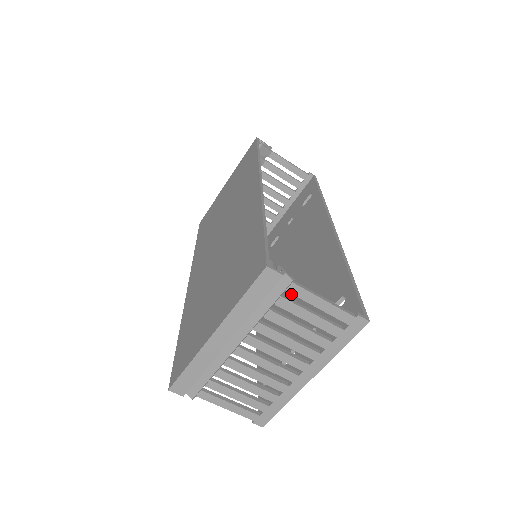
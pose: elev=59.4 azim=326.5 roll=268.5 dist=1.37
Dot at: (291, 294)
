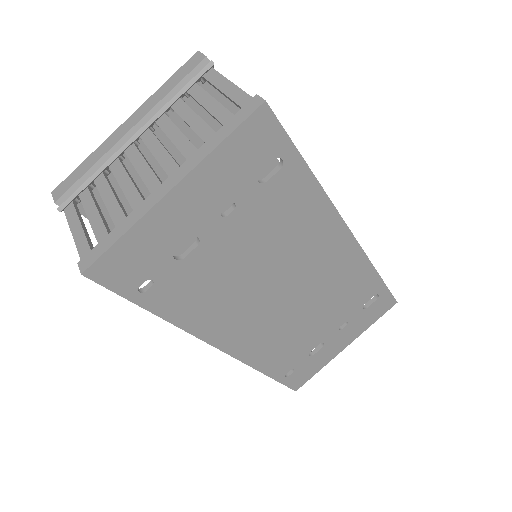
Dot at: occluded
